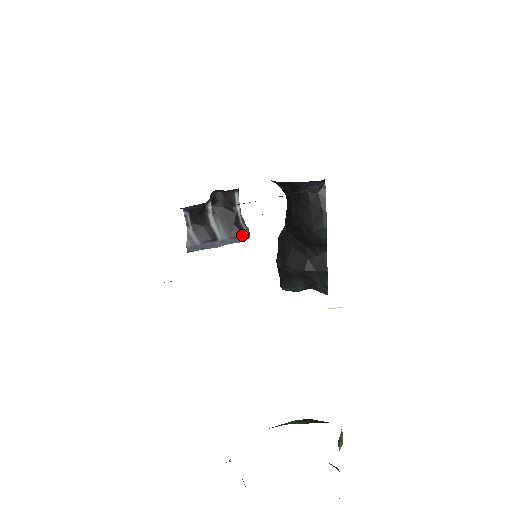
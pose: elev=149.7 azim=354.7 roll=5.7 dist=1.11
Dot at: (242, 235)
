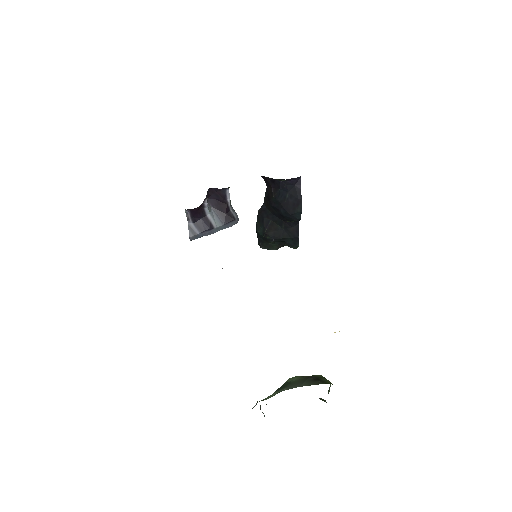
Dot at: (233, 221)
